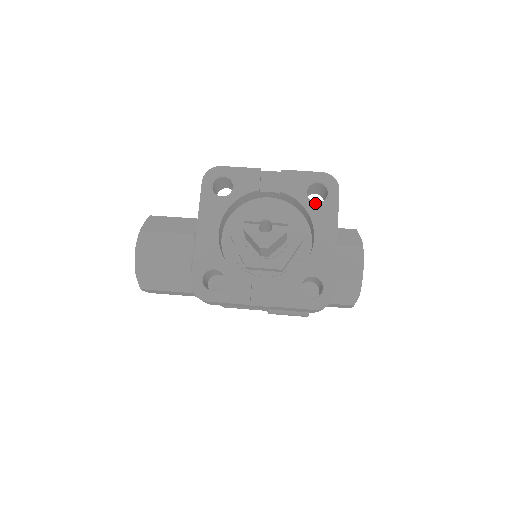
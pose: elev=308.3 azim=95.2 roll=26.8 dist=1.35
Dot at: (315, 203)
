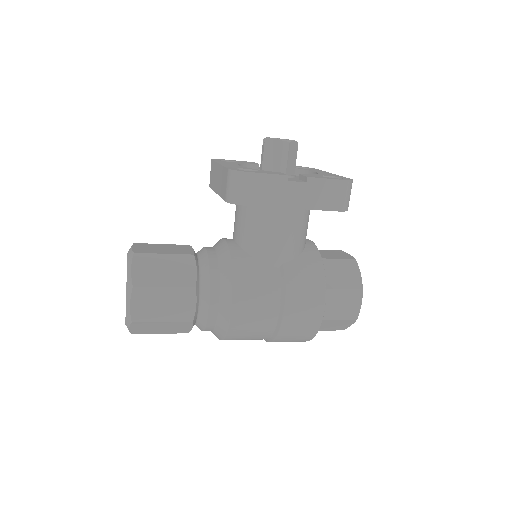
Dot at: occluded
